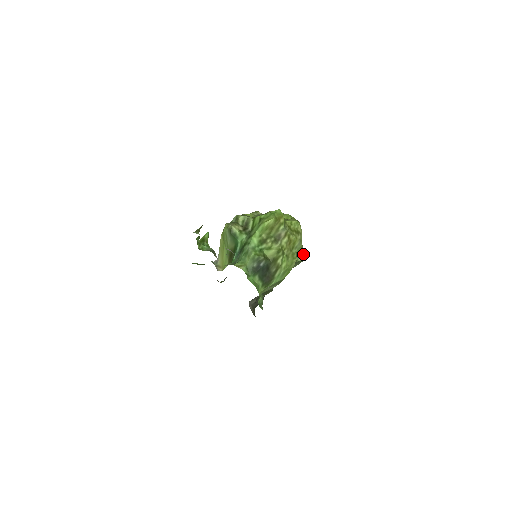
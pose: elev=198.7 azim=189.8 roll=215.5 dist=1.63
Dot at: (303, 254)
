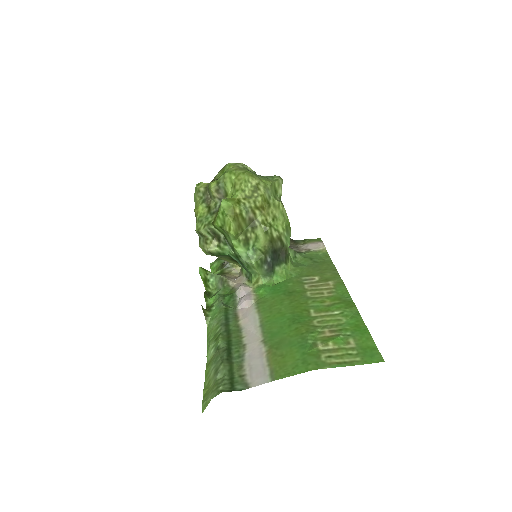
Dot at: (277, 182)
